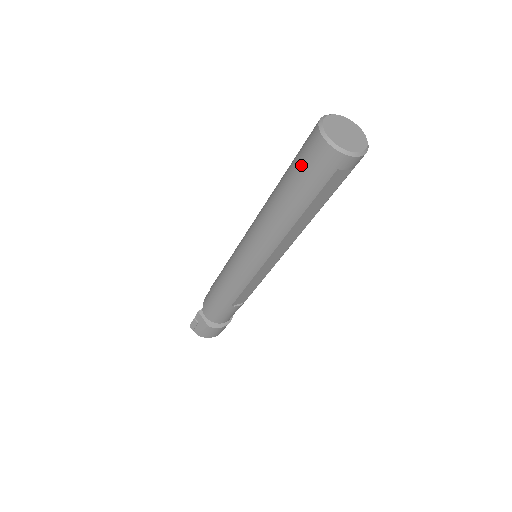
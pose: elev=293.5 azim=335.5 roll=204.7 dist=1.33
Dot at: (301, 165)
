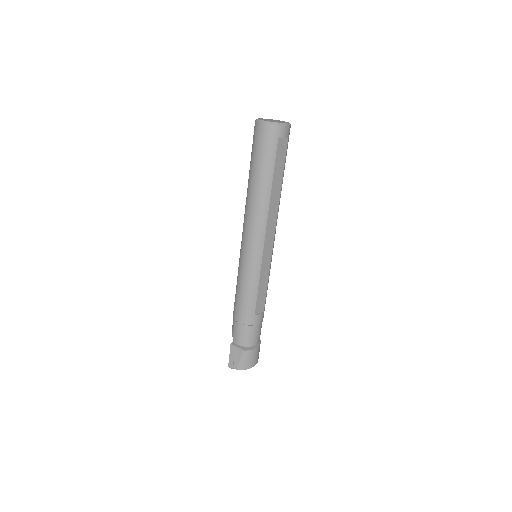
Dot at: (256, 150)
